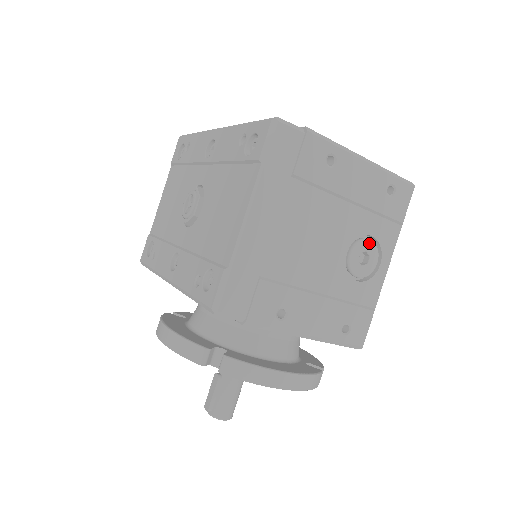
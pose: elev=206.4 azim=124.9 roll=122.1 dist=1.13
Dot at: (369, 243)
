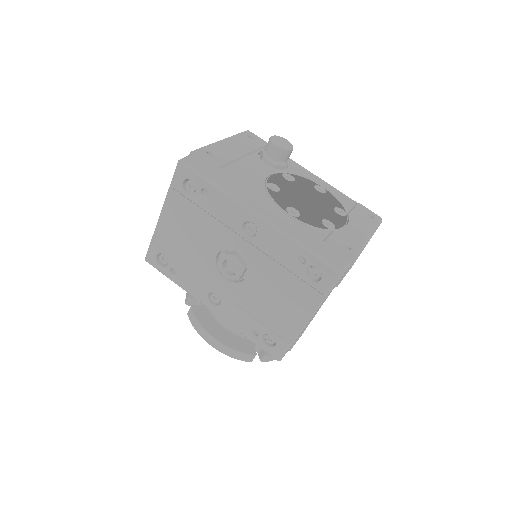
Dot at: occluded
